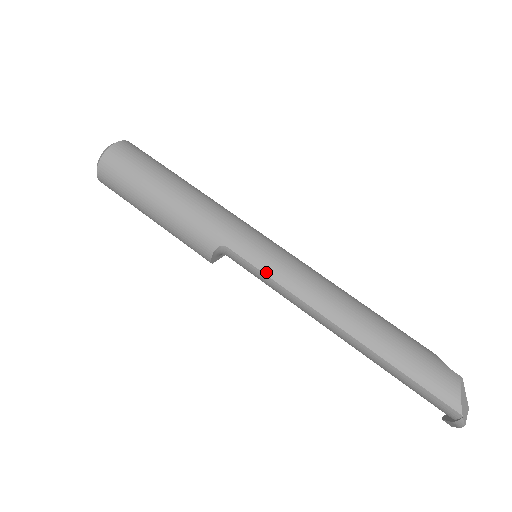
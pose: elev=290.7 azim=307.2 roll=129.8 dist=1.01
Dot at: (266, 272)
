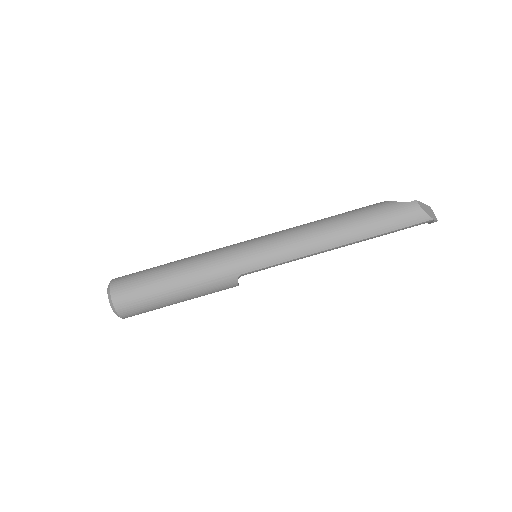
Dot at: (276, 263)
